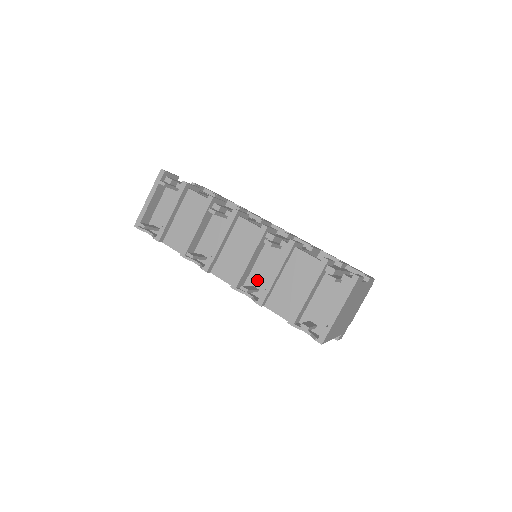
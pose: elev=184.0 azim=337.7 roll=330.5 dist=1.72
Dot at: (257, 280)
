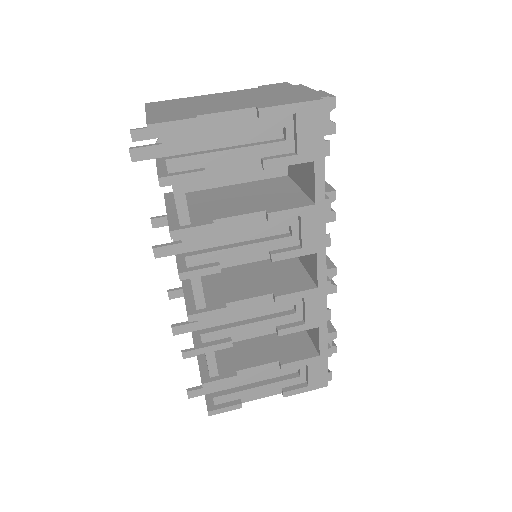
Dot at: occluded
